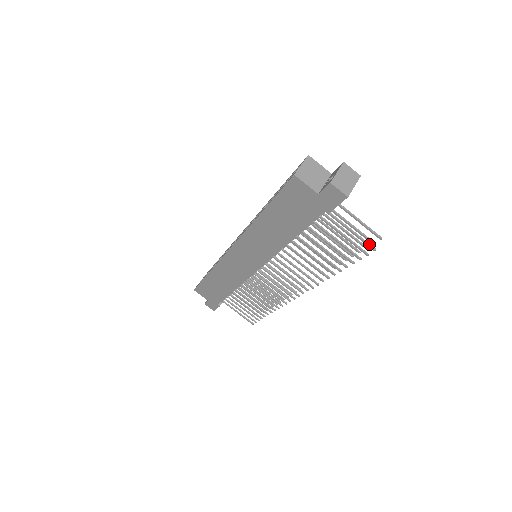
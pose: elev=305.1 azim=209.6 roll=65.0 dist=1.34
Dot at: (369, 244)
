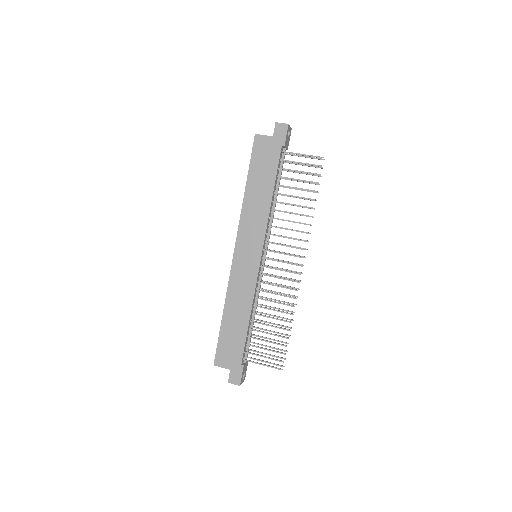
Dot at: (318, 156)
